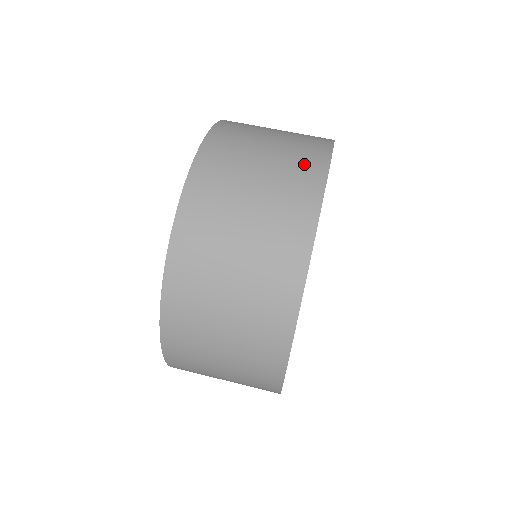
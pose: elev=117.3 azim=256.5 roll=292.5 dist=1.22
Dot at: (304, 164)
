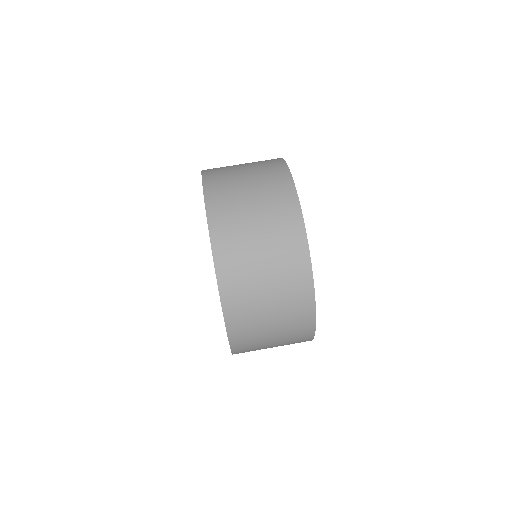
Dot at: (296, 284)
